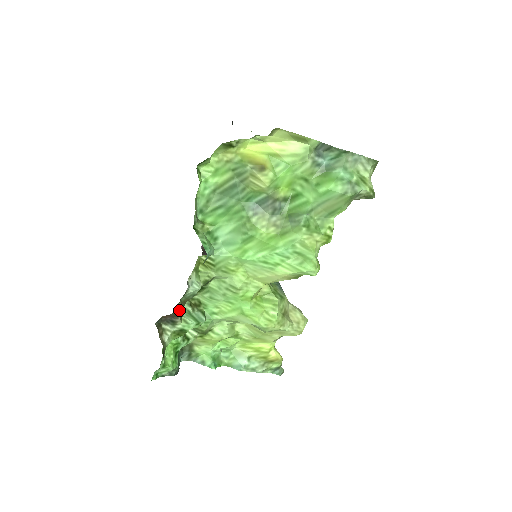
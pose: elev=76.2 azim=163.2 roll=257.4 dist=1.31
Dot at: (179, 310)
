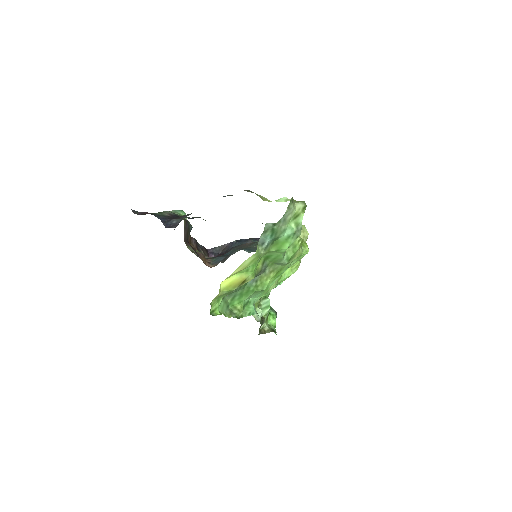
Dot at: occluded
